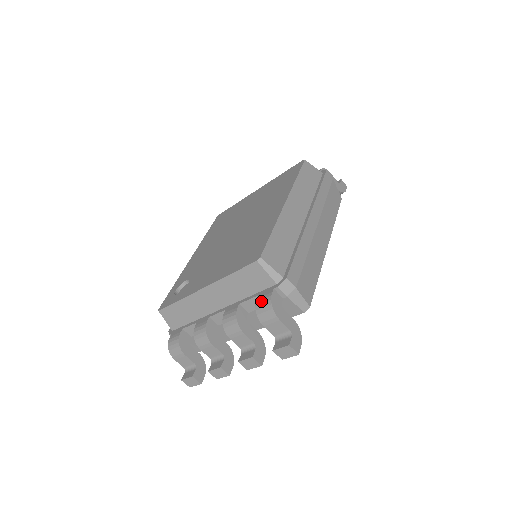
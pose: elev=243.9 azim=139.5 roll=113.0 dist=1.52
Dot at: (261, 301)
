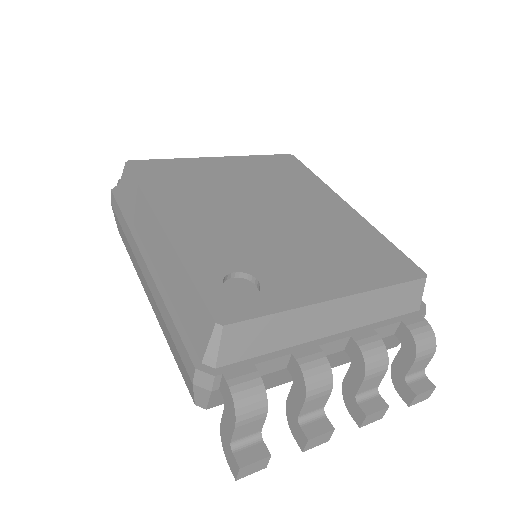
Dot at: (419, 330)
